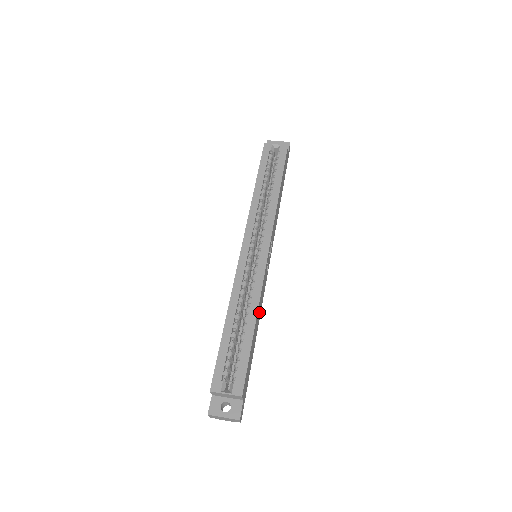
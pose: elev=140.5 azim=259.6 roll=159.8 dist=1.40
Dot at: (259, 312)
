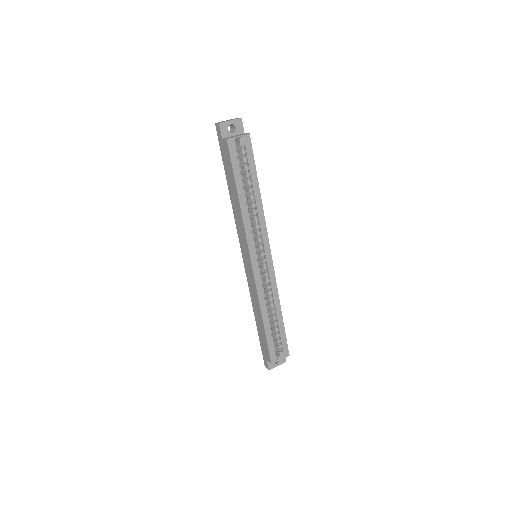
Dot at: occluded
